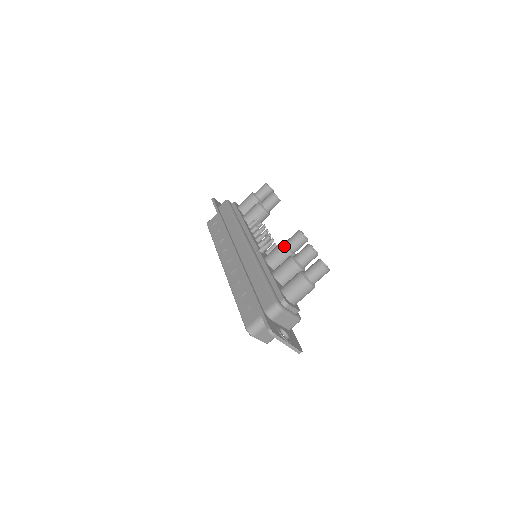
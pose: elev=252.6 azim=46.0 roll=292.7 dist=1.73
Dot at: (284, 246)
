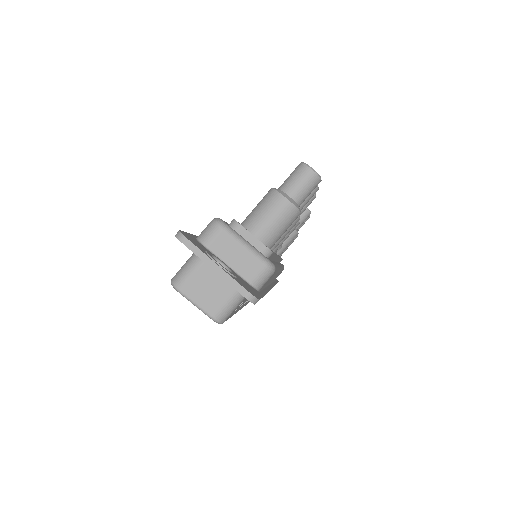
Dot at: occluded
